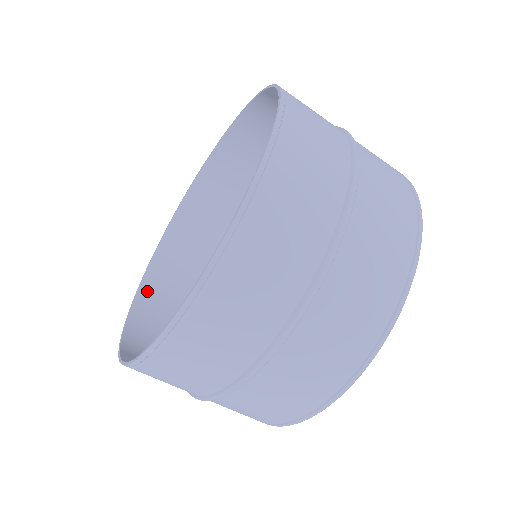
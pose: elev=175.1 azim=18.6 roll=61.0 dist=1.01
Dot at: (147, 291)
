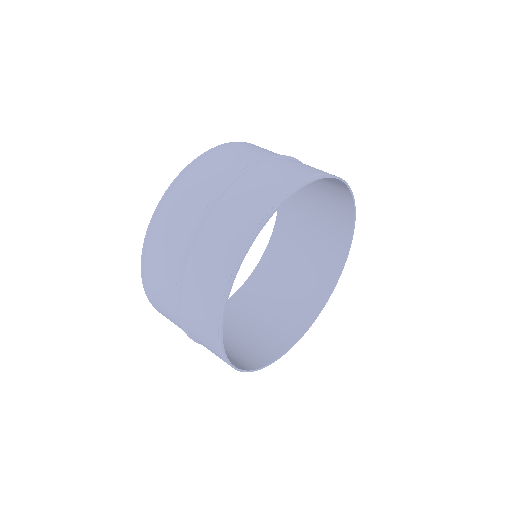
Dot at: (252, 282)
